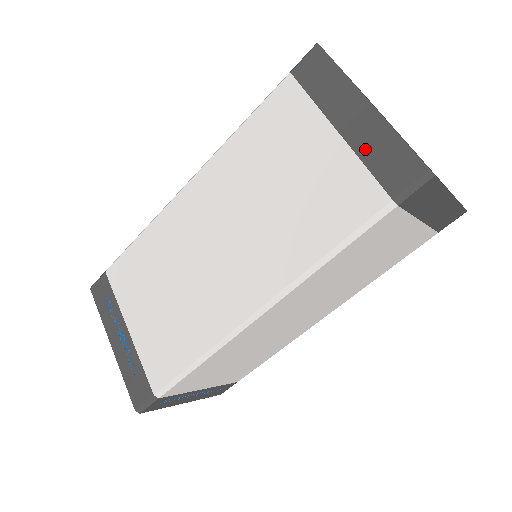
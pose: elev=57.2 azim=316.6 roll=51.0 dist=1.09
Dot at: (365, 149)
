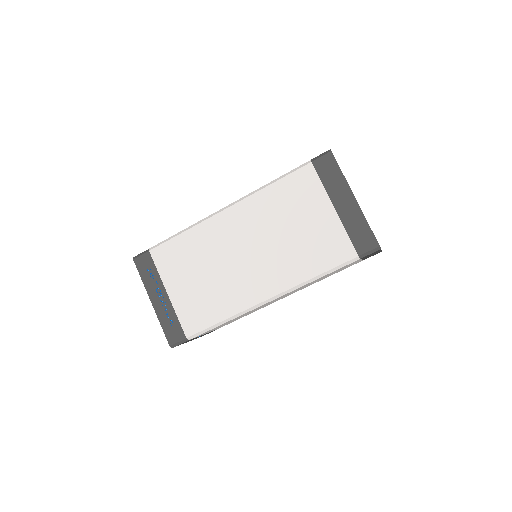
Dot at: (349, 224)
